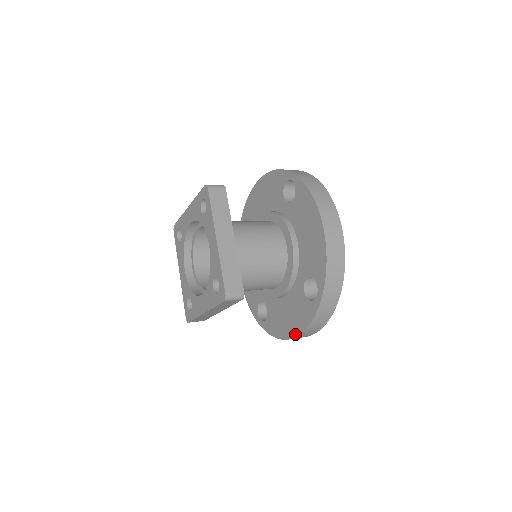
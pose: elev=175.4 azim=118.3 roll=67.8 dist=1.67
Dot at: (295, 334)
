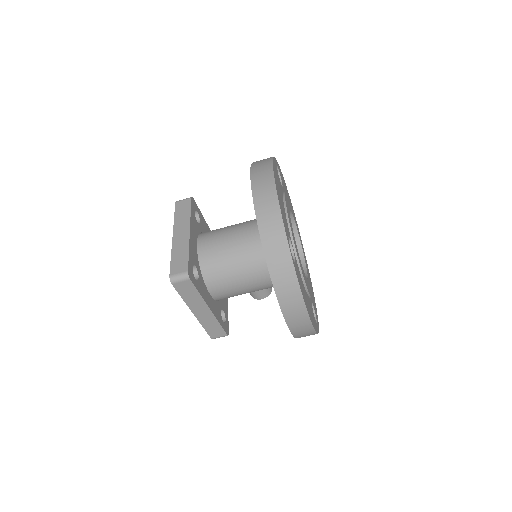
Dot at: (284, 317)
